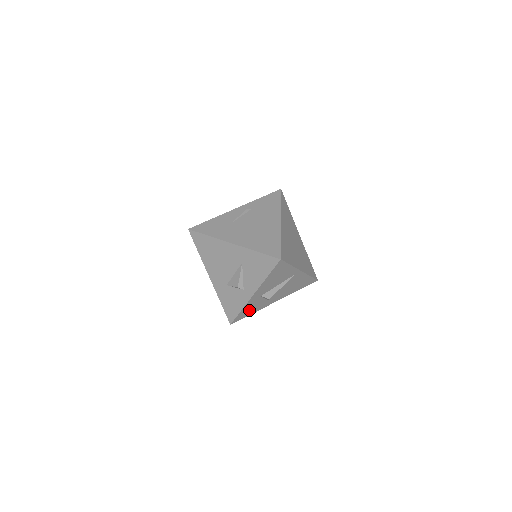
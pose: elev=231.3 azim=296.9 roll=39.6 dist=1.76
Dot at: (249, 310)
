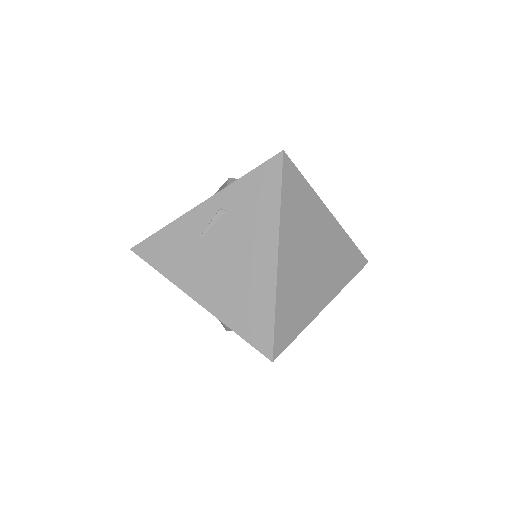
Dot at: occluded
